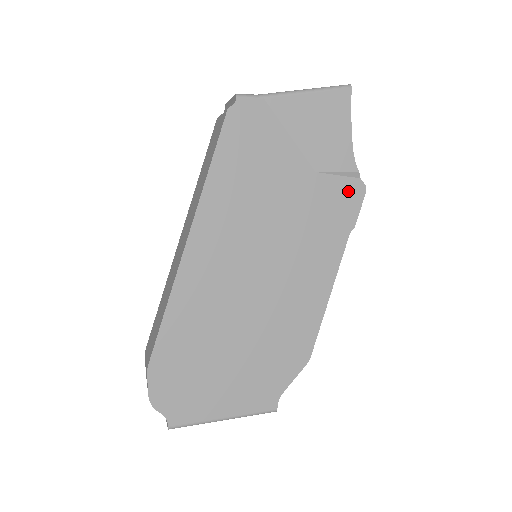
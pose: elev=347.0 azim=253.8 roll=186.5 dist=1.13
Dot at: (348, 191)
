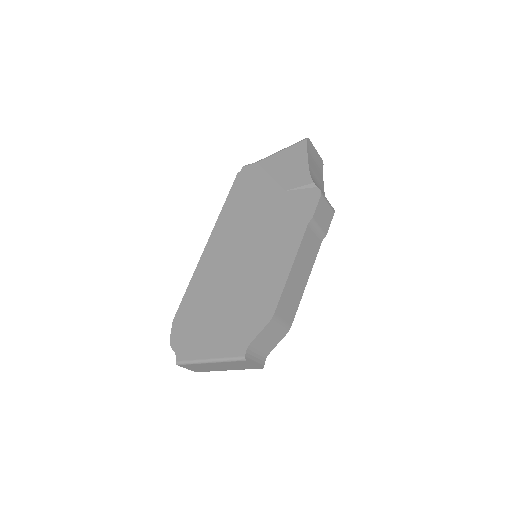
Dot at: (308, 197)
